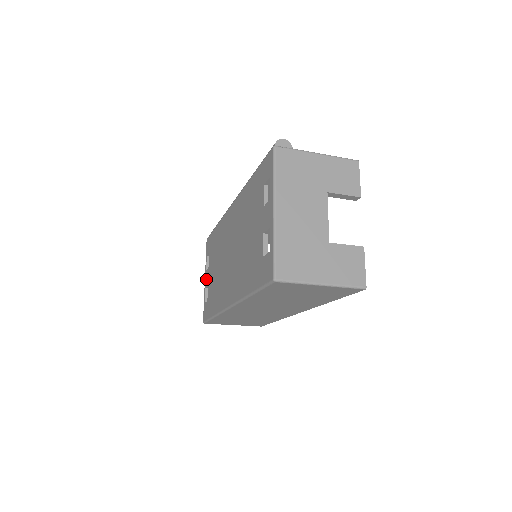
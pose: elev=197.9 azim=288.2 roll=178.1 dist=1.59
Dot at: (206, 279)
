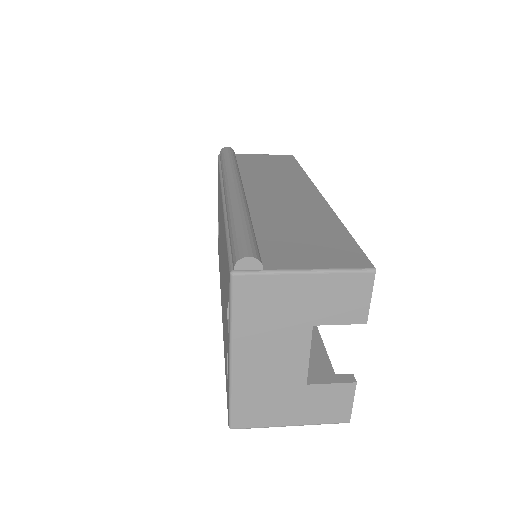
Dot at: occluded
